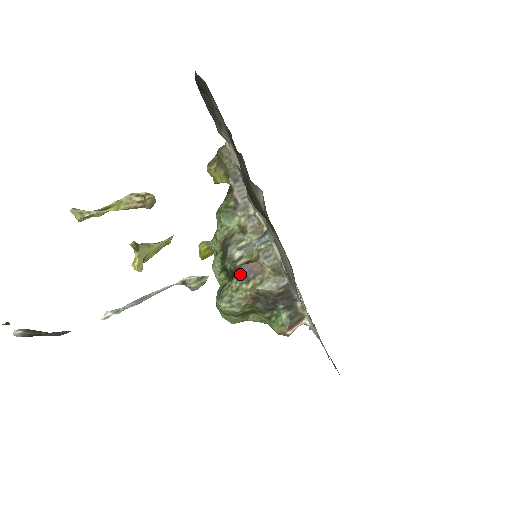
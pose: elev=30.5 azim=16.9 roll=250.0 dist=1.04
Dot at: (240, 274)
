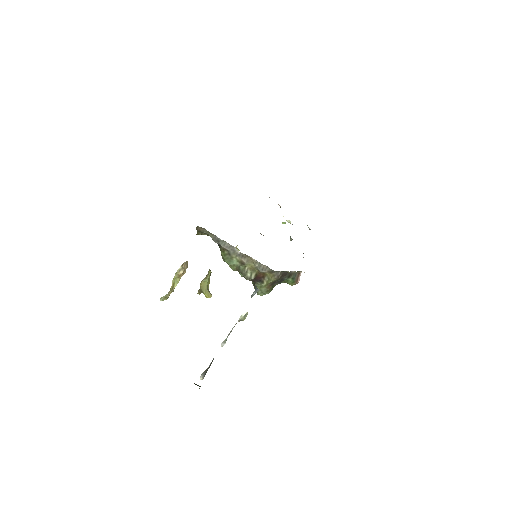
Dot at: (257, 282)
